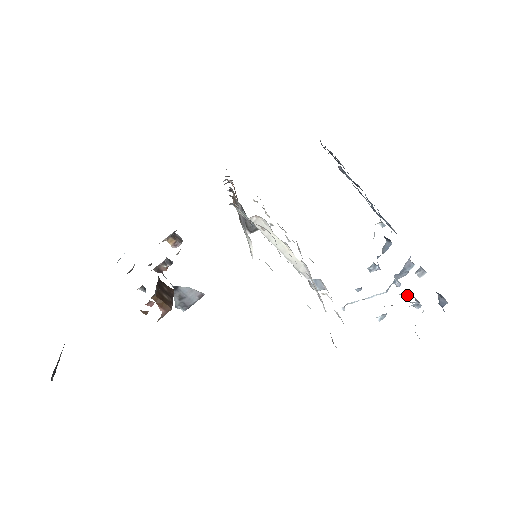
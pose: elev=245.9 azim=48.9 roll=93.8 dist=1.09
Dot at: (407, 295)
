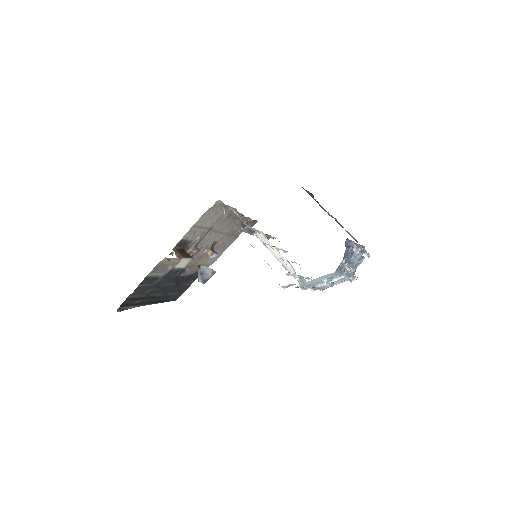
Dot at: (350, 268)
